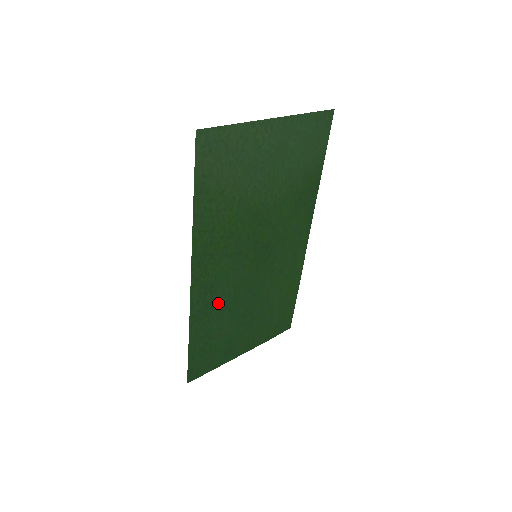
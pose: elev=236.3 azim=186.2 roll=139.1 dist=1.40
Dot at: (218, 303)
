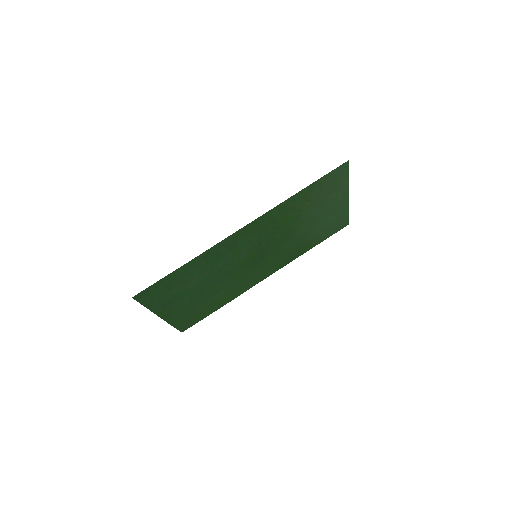
Dot at: (218, 260)
